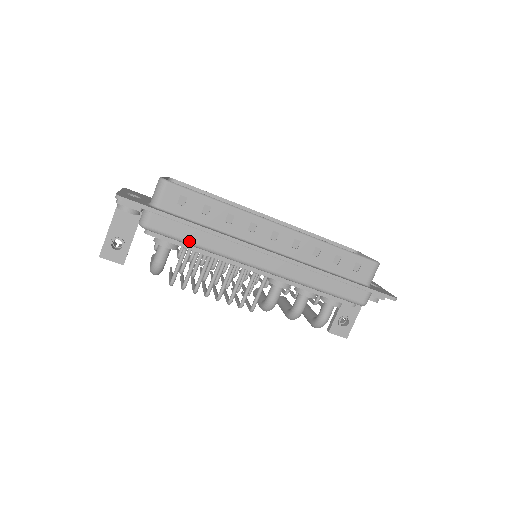
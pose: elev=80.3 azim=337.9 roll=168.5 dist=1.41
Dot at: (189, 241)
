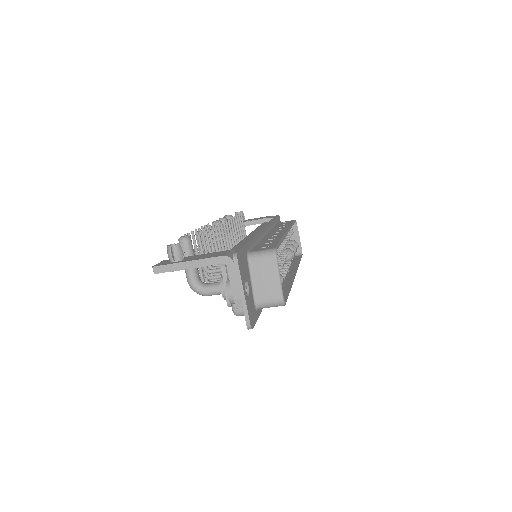
Dot at: occluded
